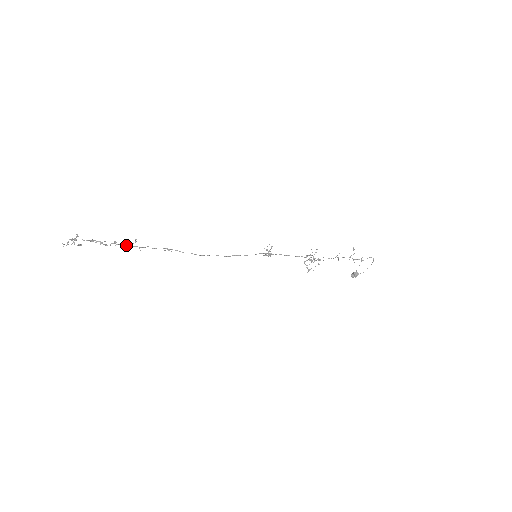
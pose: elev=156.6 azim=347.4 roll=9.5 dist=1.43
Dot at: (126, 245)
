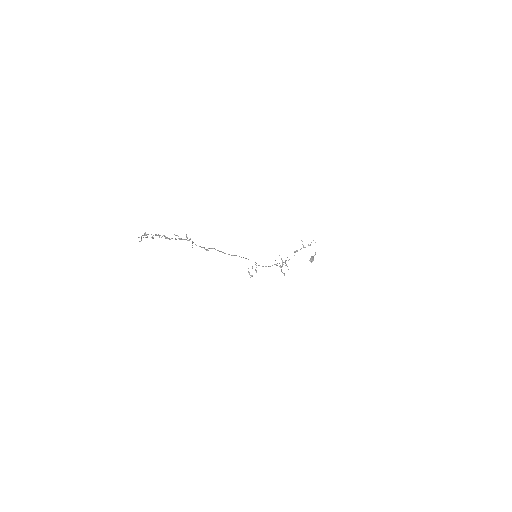
Dot at: occluded
